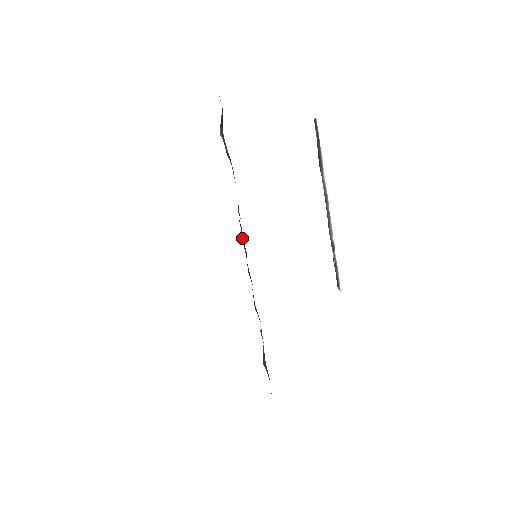
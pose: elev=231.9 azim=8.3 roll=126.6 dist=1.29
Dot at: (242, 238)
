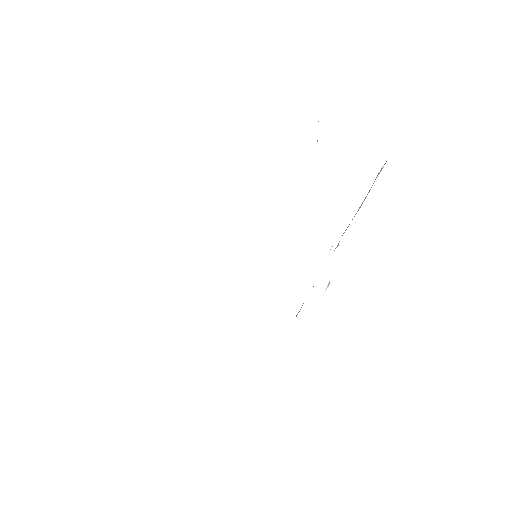
Dot at: occluded
